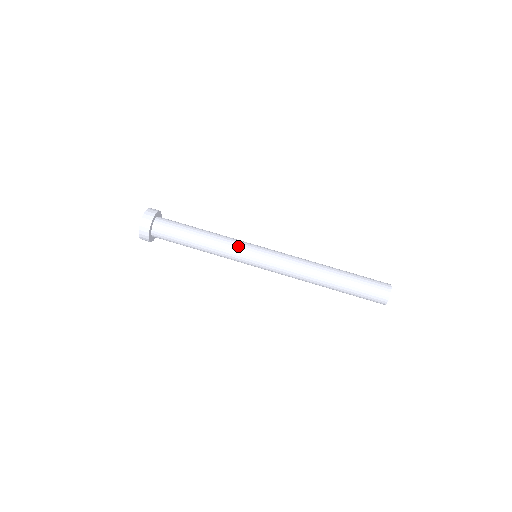
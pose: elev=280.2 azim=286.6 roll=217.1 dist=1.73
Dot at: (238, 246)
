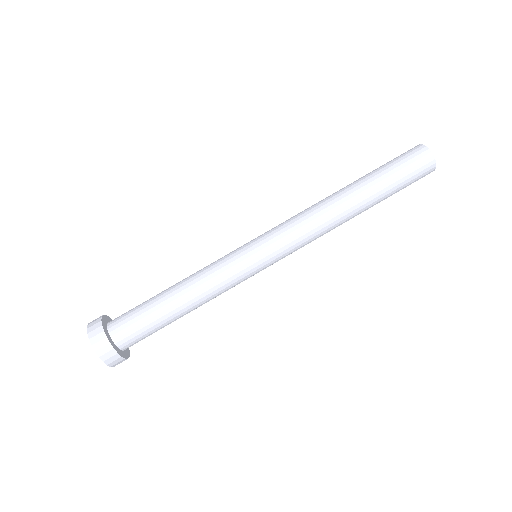
Dot at: (228, 266)
